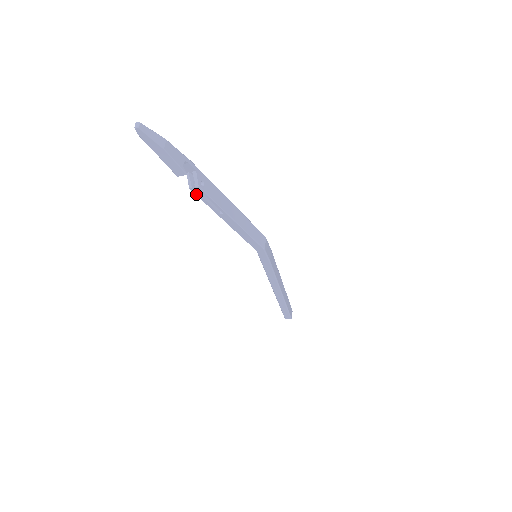
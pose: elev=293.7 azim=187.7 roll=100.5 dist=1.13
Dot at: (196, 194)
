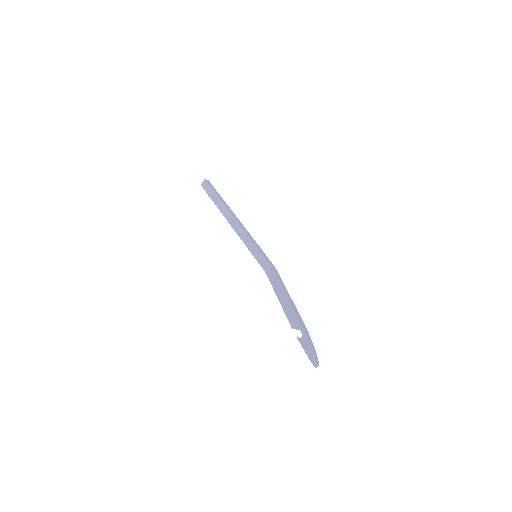
Dot at: (290, 323)
